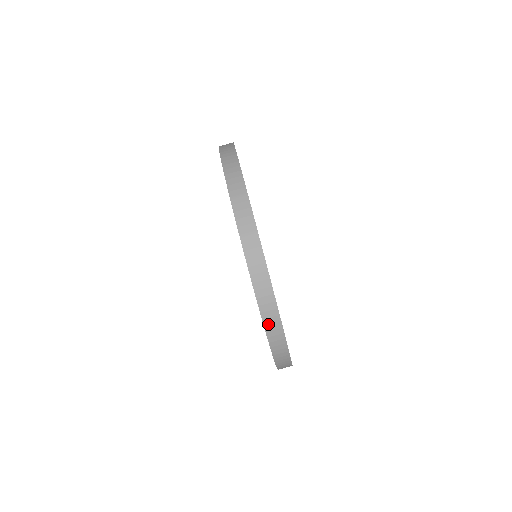
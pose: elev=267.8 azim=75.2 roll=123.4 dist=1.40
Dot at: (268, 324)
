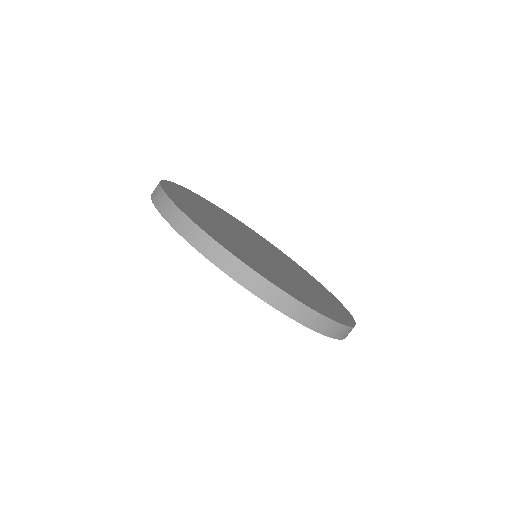
Dot at: (325, 331)
